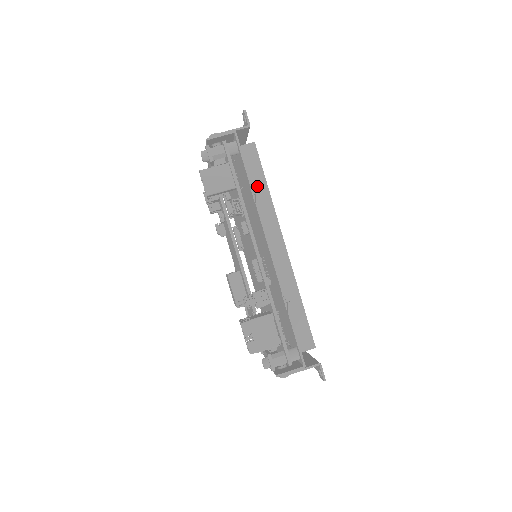
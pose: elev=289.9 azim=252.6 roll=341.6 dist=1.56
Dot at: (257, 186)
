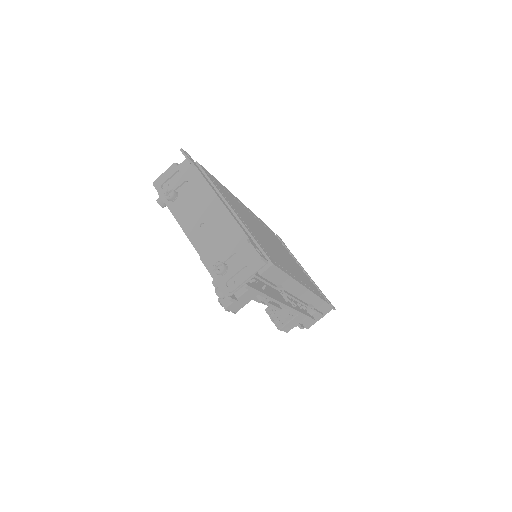
Dot at: (280, 282)
